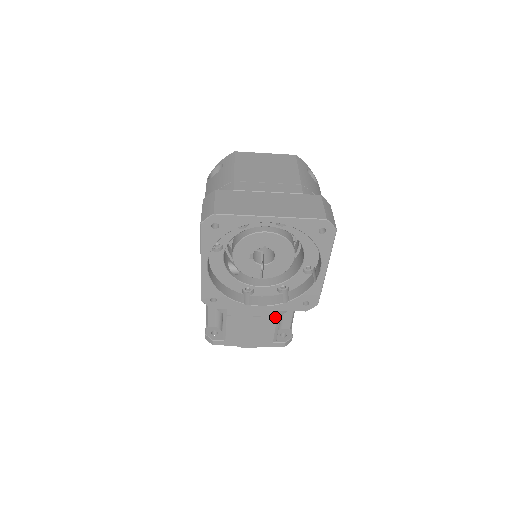
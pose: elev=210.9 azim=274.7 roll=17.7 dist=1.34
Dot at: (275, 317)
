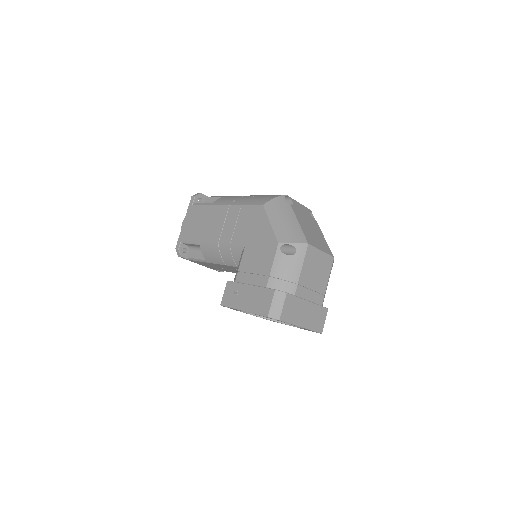
Dot at: (233, 272)
